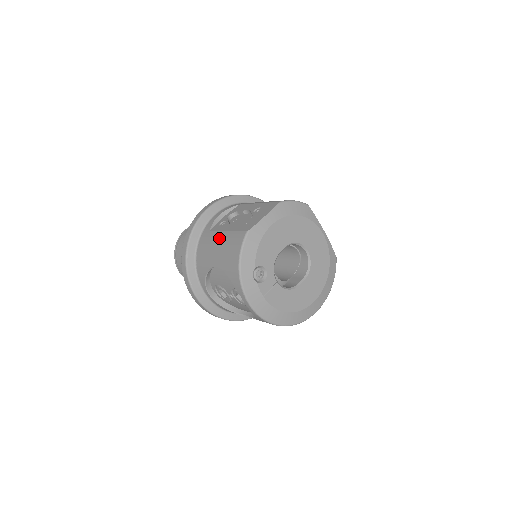
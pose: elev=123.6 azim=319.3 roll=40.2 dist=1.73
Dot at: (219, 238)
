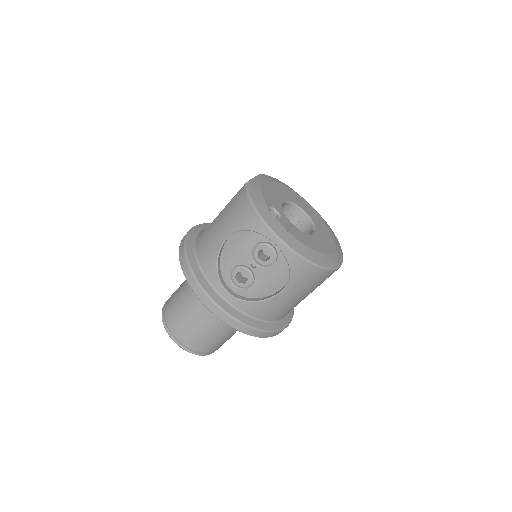
Dot at: (218, 219)
